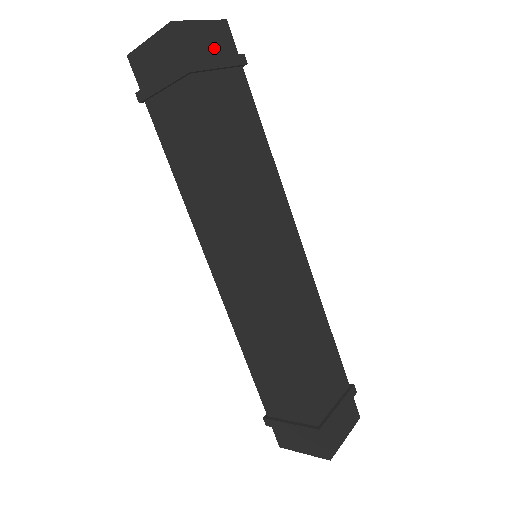
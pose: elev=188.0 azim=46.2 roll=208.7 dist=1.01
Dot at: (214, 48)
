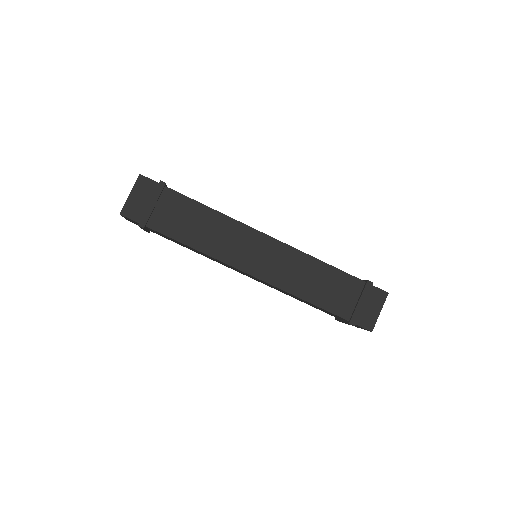
Dot at: (145, 198)
